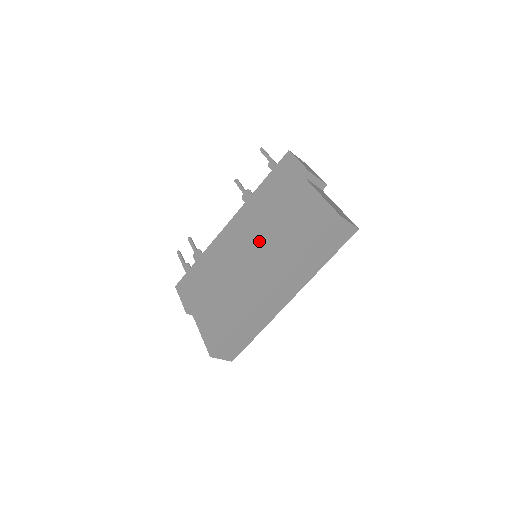
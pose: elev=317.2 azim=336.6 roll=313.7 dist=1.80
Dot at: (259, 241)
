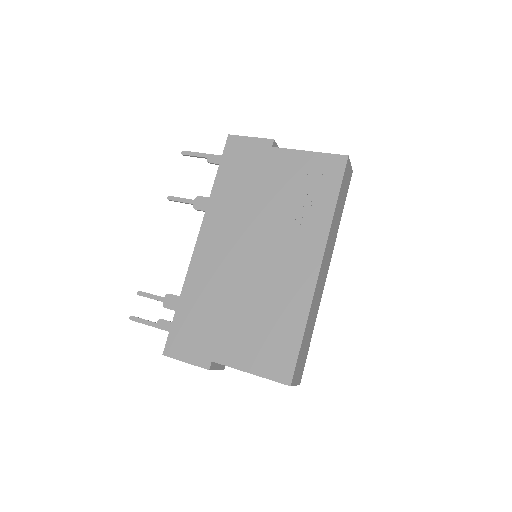
Dot at: (261, 232)
